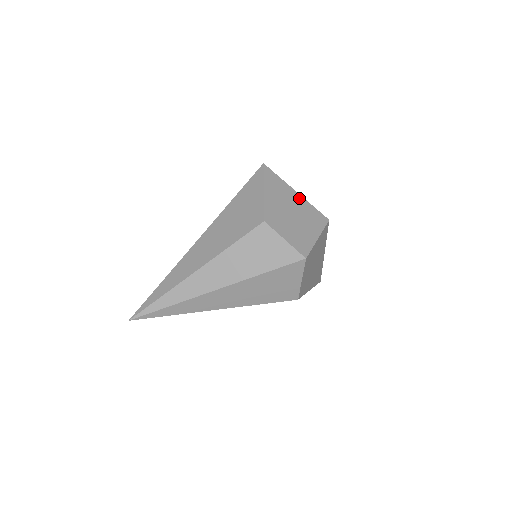
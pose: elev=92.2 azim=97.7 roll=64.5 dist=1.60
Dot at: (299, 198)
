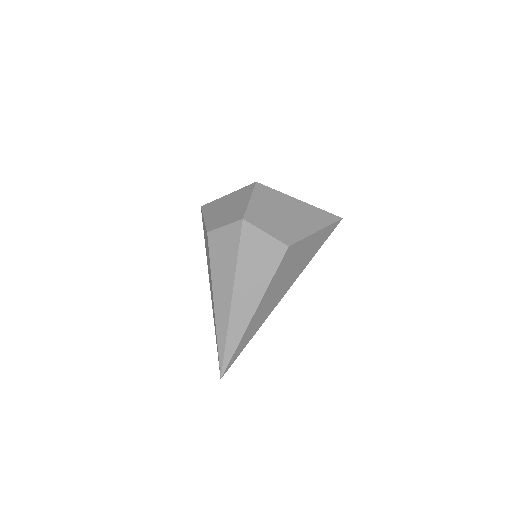
Dot at: (230, 196)
